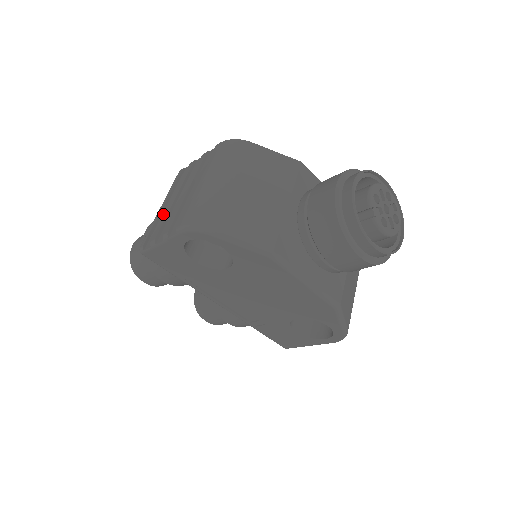
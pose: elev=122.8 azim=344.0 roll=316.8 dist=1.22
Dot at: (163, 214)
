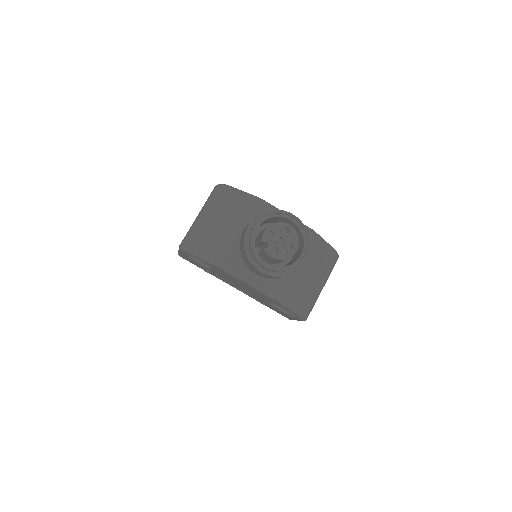
Dot at: occluded
